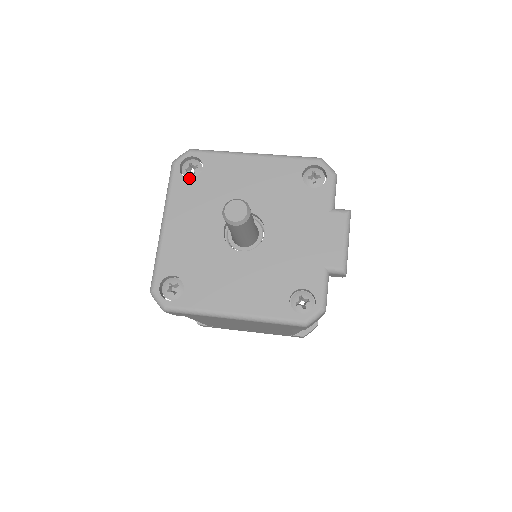
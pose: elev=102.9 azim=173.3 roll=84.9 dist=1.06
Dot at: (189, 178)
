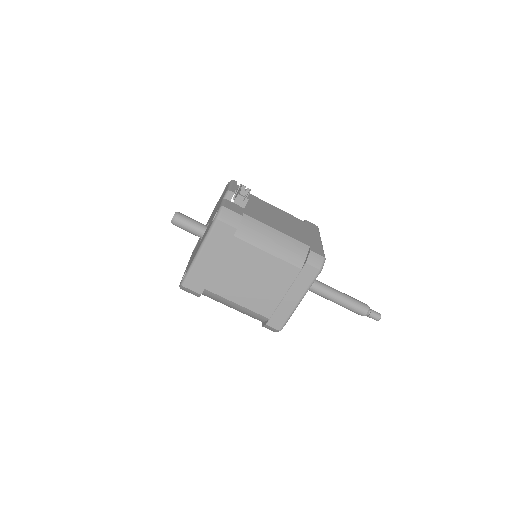
Dot at: occluded
